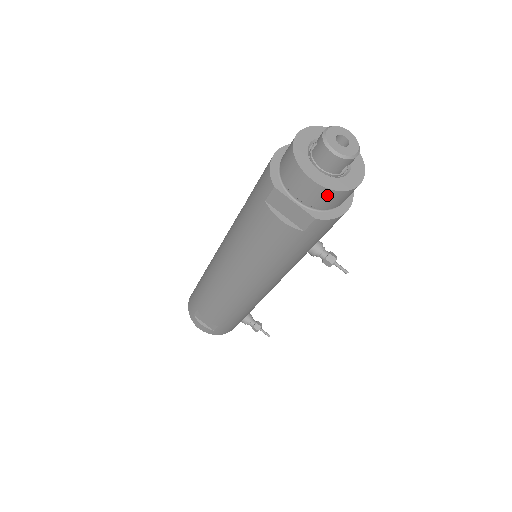
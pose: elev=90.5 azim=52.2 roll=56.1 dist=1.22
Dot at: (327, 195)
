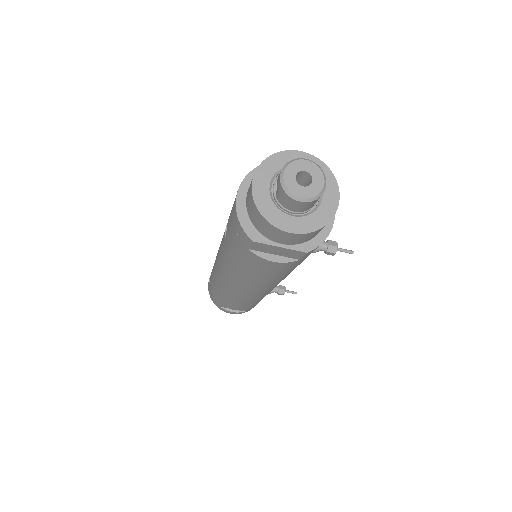
Dot at: (310, 235)
